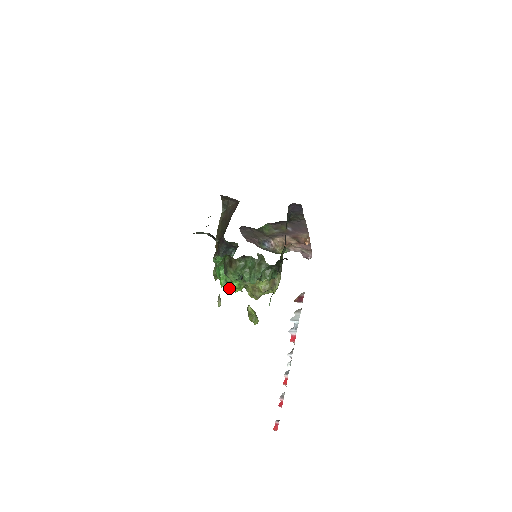
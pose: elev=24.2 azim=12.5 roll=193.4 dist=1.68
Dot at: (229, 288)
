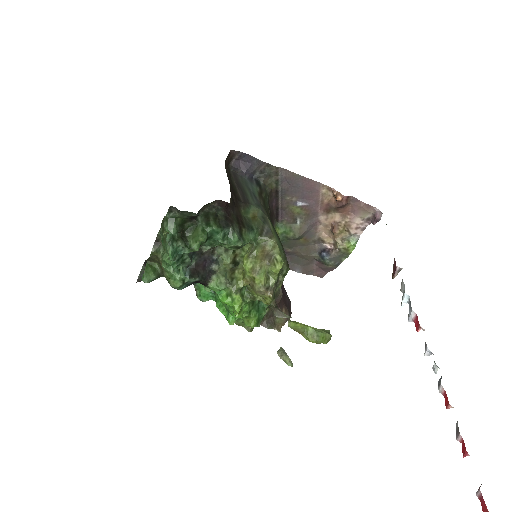
Dot at: (235, 315)
